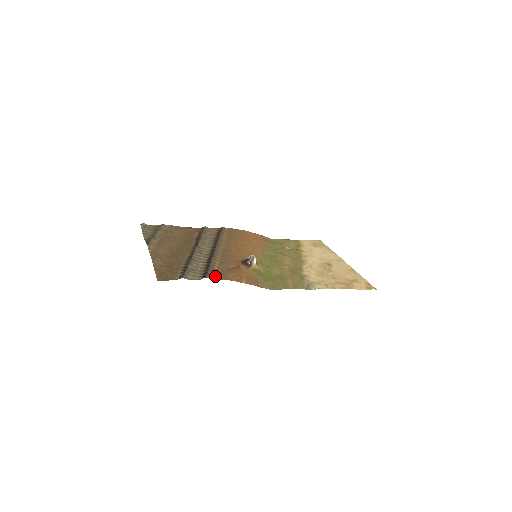
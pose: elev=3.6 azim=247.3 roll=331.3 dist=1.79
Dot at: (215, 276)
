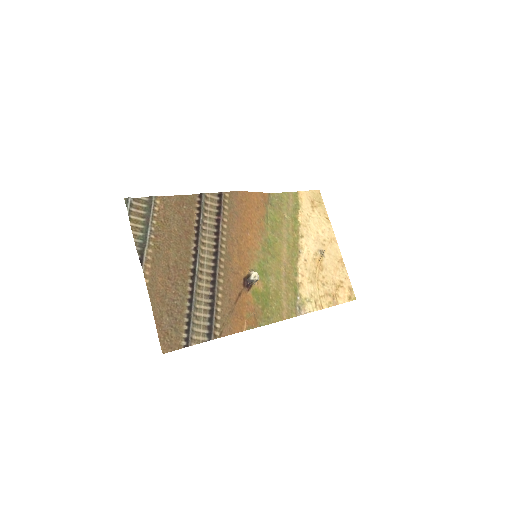
Dot at: (219, 330)
